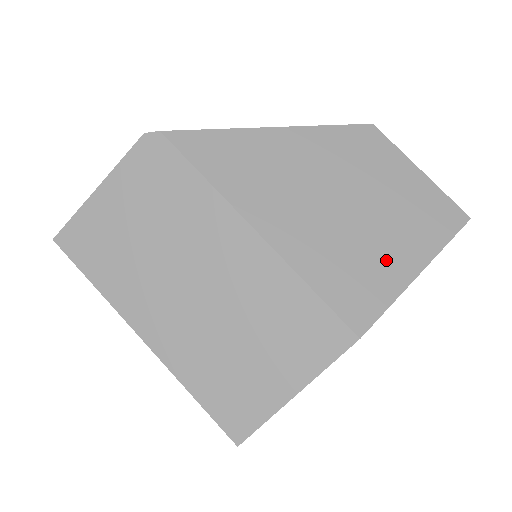
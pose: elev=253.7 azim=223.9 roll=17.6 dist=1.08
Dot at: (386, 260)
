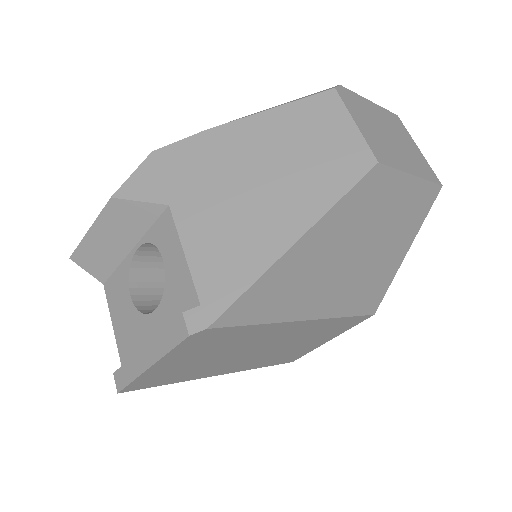
Dot at: (388, 263)
